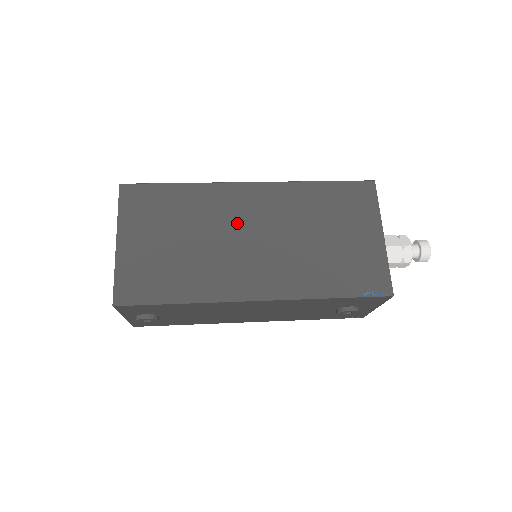
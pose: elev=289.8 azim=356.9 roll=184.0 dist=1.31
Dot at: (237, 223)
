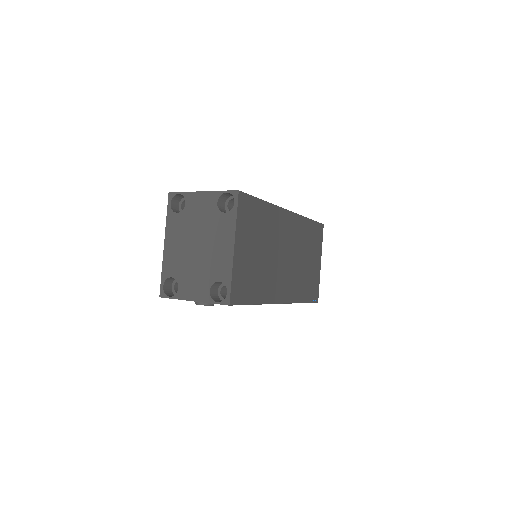
Dot at: (282, 243)
